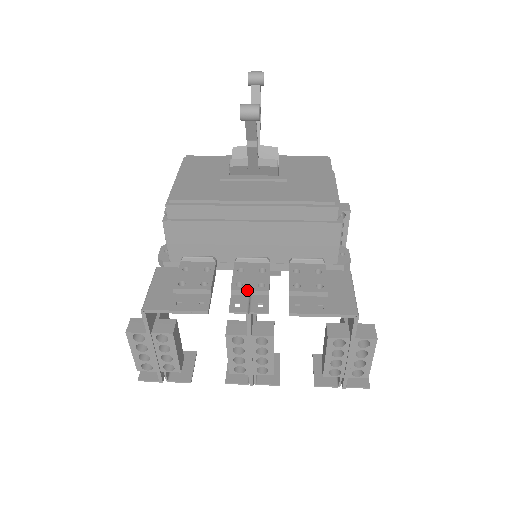
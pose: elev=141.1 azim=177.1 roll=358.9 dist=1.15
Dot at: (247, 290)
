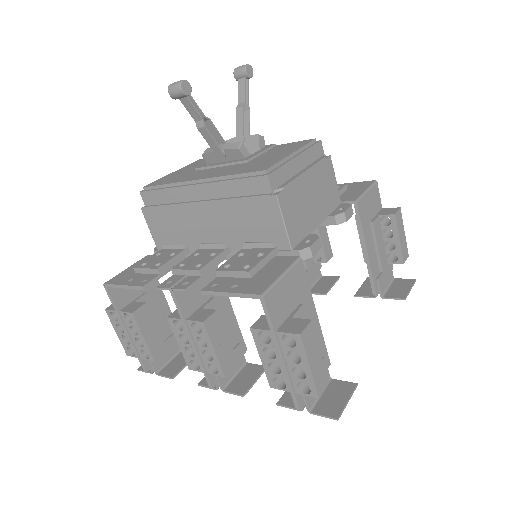
Dot at: (183, 269)
